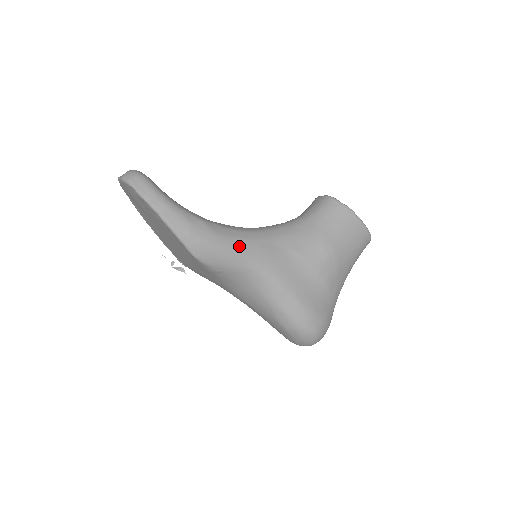
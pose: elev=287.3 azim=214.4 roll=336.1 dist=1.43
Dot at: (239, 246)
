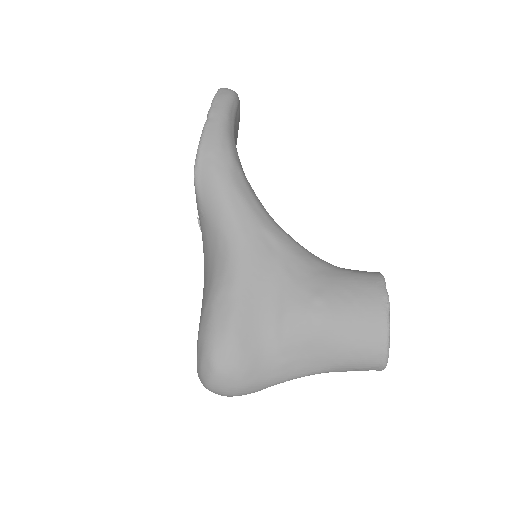
Dot at: (238, 206)
